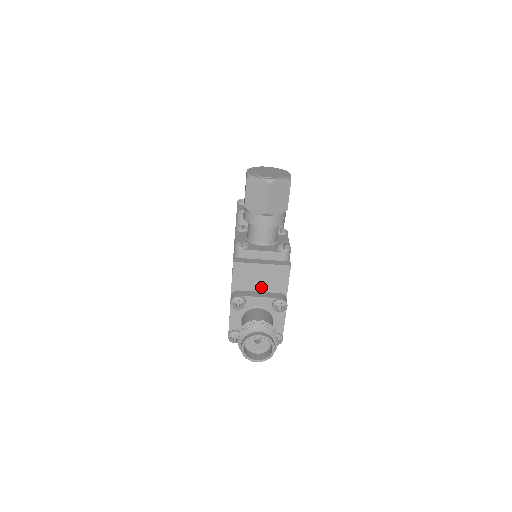
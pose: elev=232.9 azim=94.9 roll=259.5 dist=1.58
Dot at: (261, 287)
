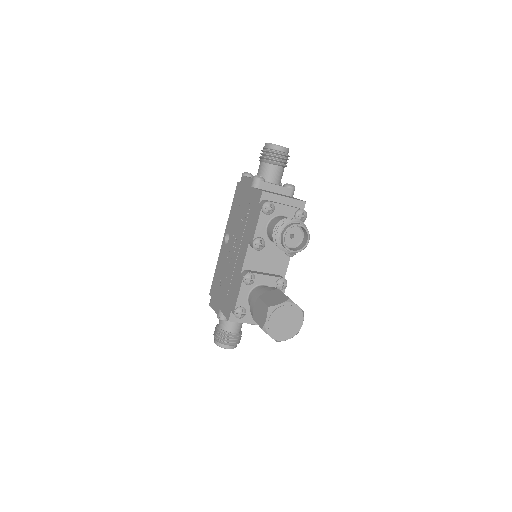
Dot at: occluded
